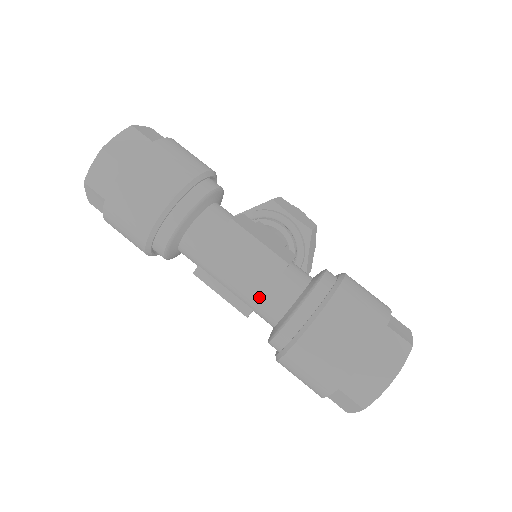
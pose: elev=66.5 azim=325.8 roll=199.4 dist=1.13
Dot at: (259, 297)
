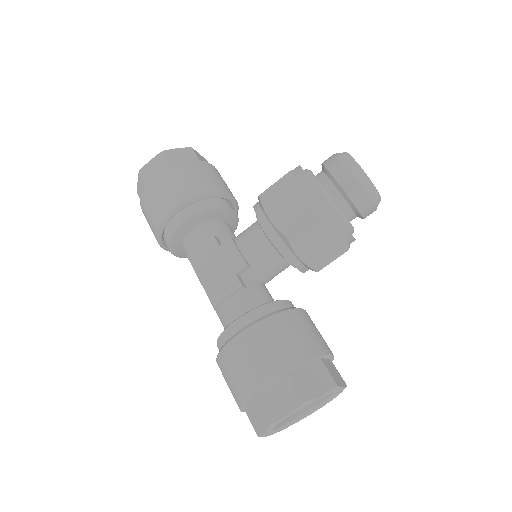
Dot at: occluded
